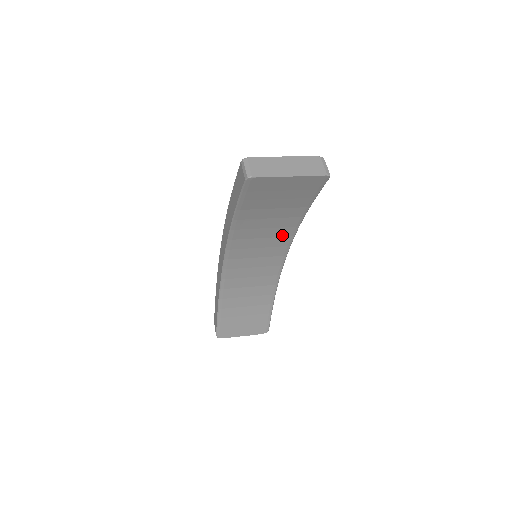
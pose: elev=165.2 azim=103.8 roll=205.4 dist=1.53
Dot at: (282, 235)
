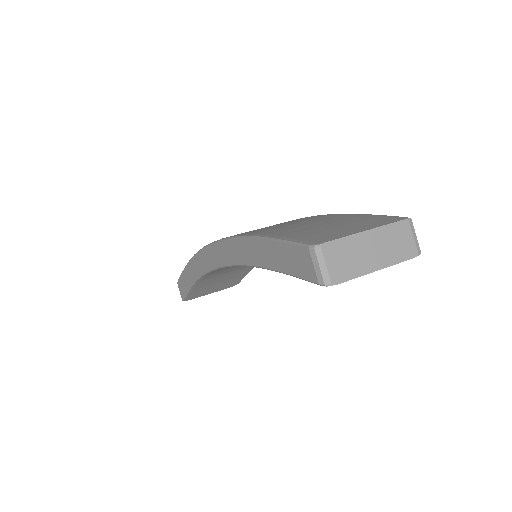
Dot at: occluded
